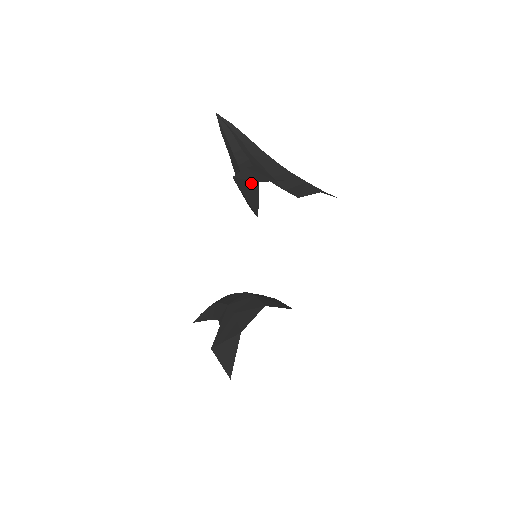
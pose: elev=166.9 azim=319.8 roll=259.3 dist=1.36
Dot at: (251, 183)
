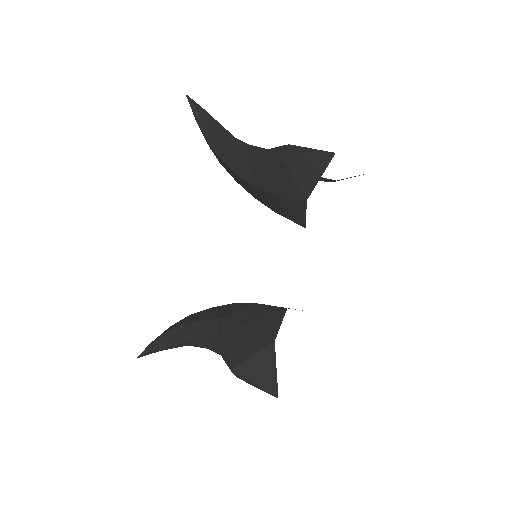
Dot at: (316, 156)
